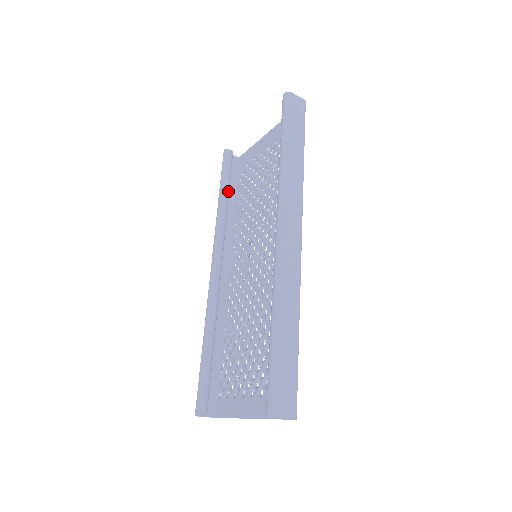
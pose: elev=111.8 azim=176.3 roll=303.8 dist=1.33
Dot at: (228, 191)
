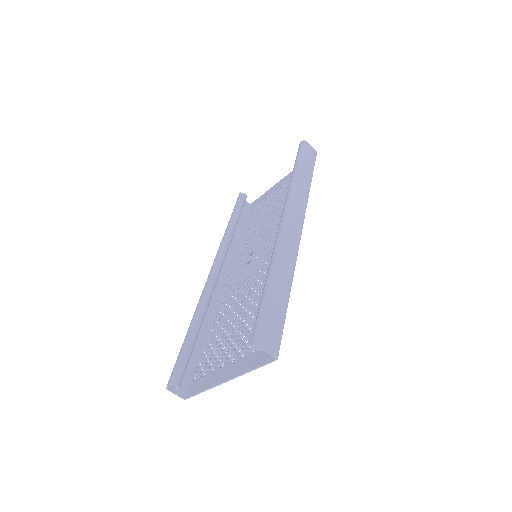
Dot at: (237, 220)
